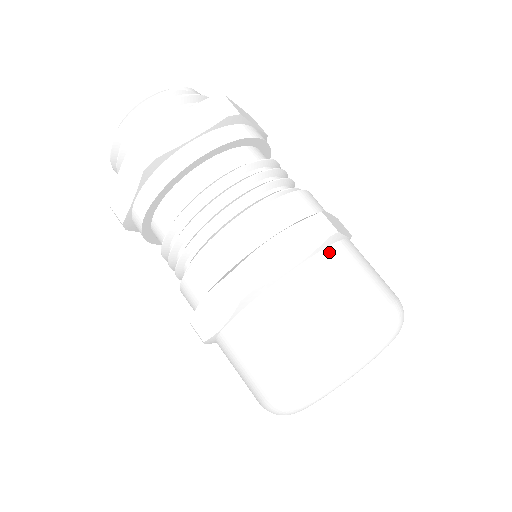
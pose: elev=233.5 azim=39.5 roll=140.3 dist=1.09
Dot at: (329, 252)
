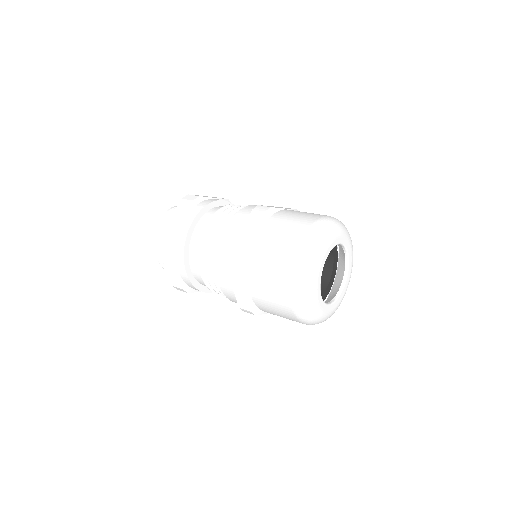
Dot at: (271, 219)
